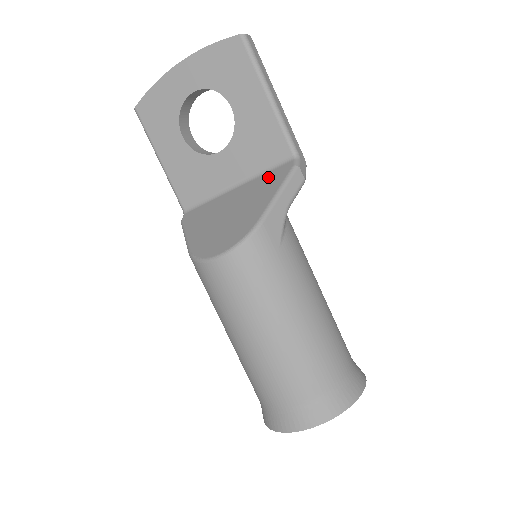
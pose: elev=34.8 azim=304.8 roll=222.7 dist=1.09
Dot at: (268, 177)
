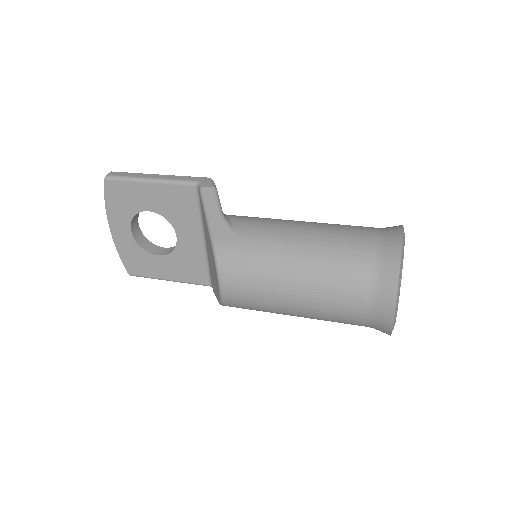
Dot at: (202, 213)
